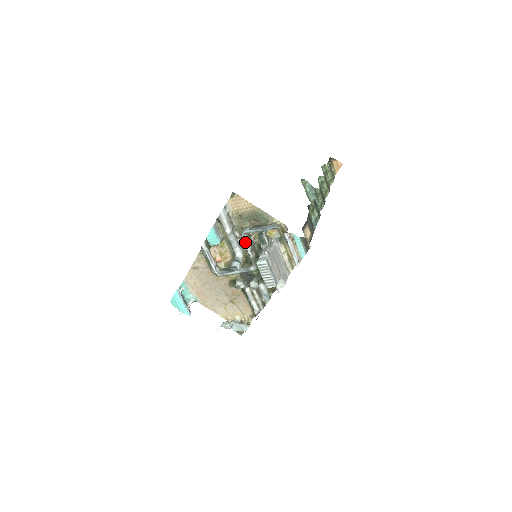
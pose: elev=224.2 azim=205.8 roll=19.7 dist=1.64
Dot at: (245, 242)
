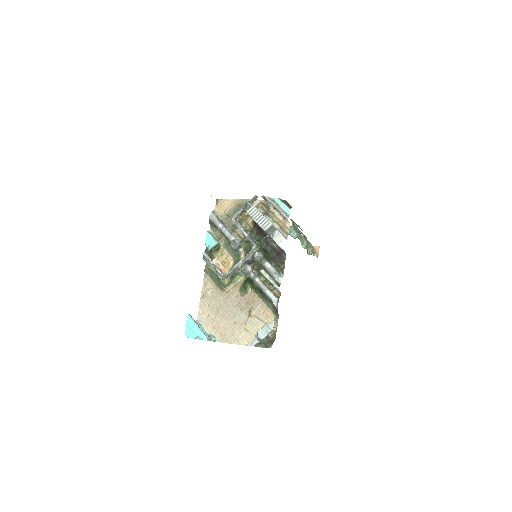
Dot at: (237, 225)
